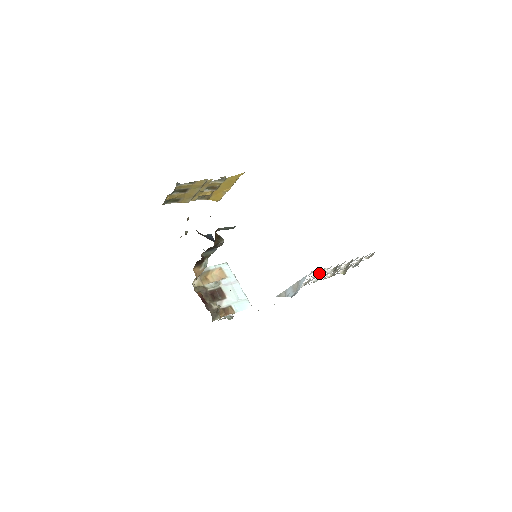
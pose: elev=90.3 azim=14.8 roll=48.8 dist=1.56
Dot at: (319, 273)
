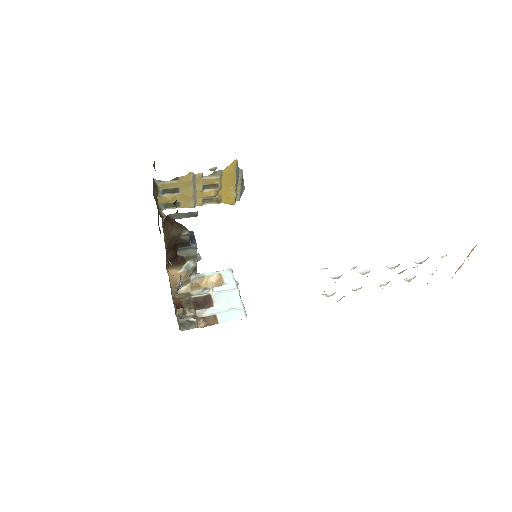
Dot at: occluded
